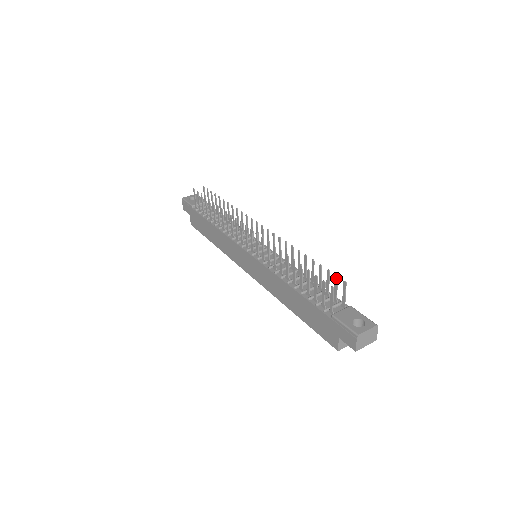
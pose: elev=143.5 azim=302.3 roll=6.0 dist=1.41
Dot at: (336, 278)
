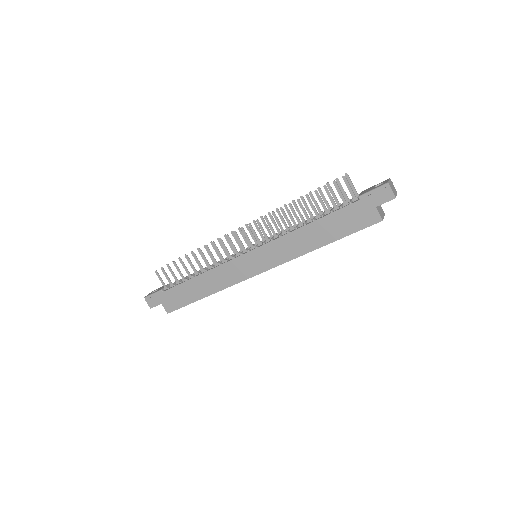
Dot at: (337, 180)
